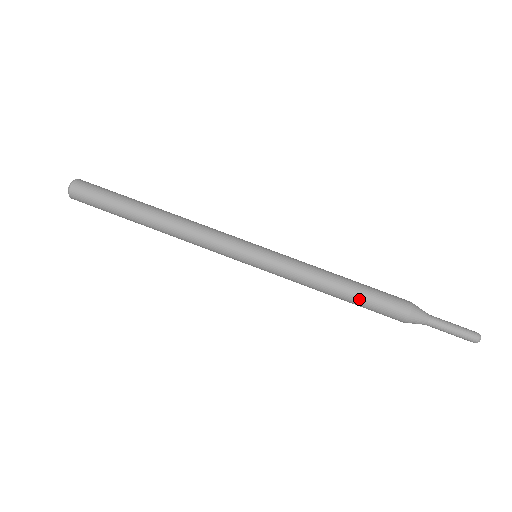
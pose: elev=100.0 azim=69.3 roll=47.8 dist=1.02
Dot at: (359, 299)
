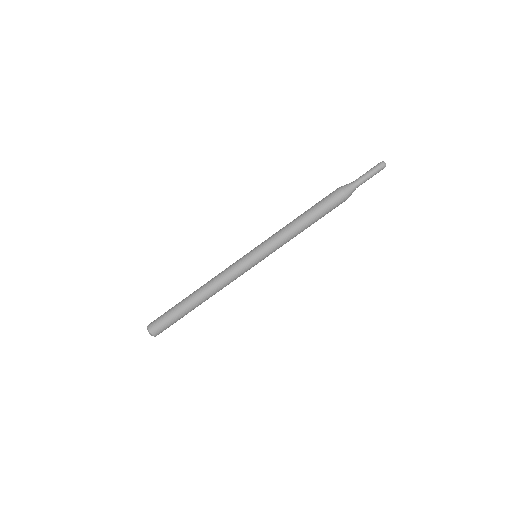
Dot at: (317, 215)
